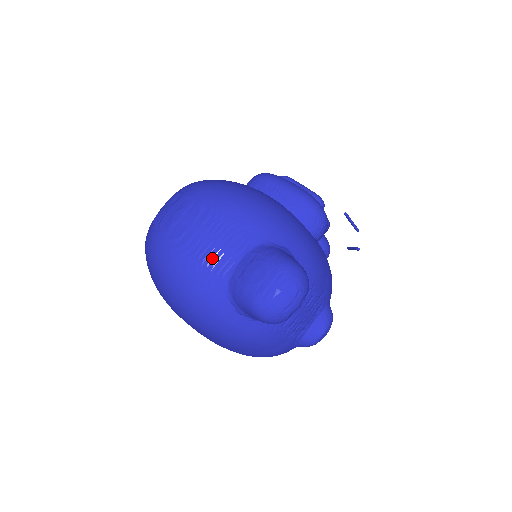
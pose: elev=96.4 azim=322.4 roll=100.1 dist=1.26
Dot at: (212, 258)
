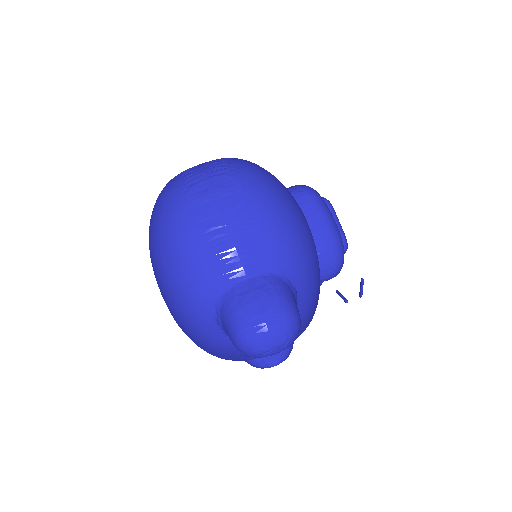
Dot at: (224, 259)
